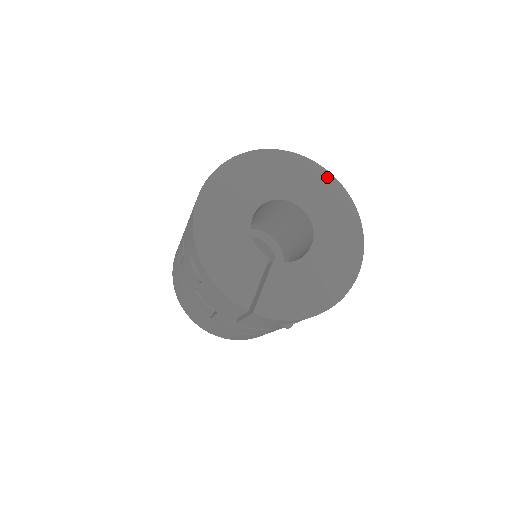
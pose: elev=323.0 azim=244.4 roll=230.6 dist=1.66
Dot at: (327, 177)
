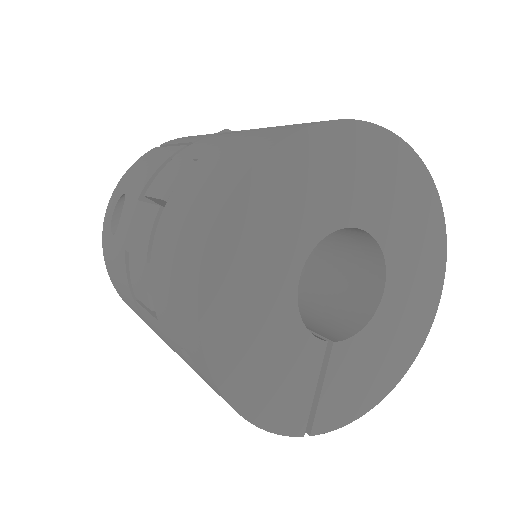
Dot at: (407, 158)
